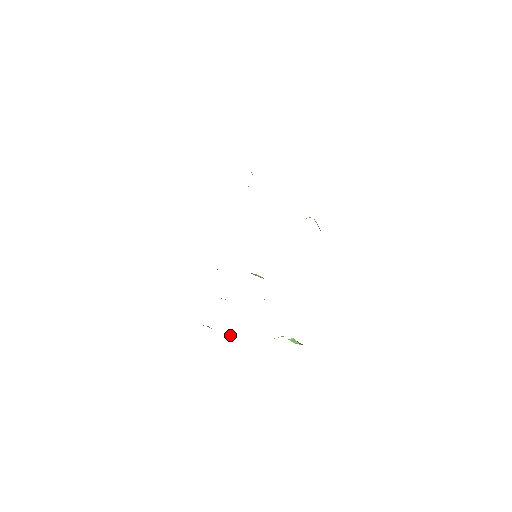
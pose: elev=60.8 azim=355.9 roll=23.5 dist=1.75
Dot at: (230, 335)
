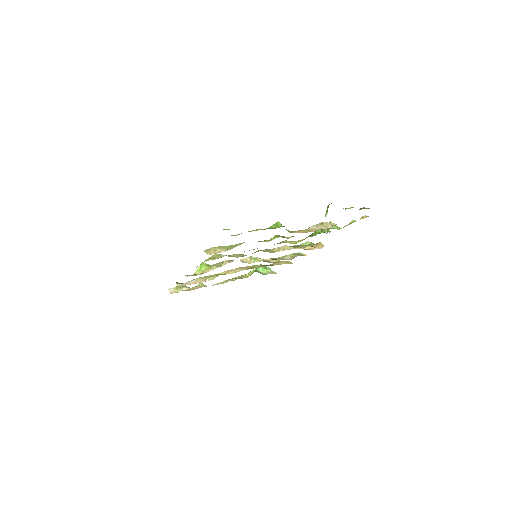
Dot at: (203, 284)
